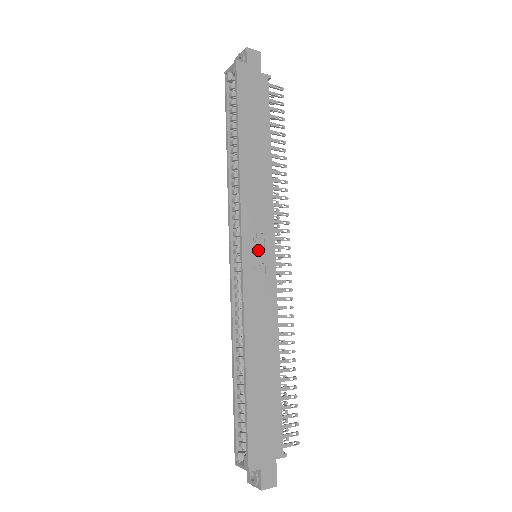
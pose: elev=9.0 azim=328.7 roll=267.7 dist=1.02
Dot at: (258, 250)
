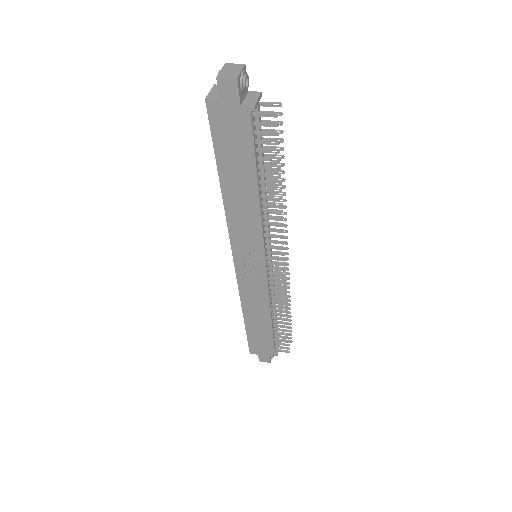
Dot at: (249, 261)
